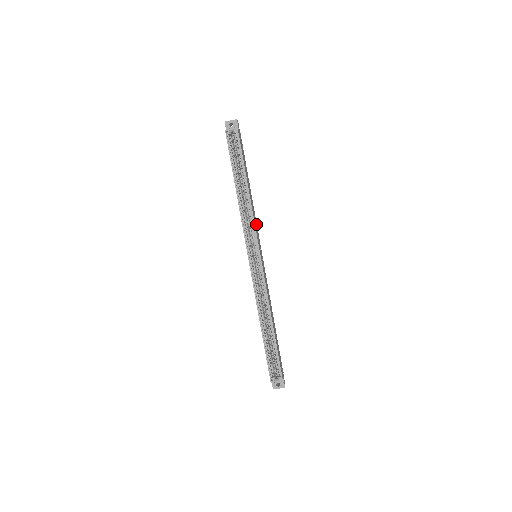
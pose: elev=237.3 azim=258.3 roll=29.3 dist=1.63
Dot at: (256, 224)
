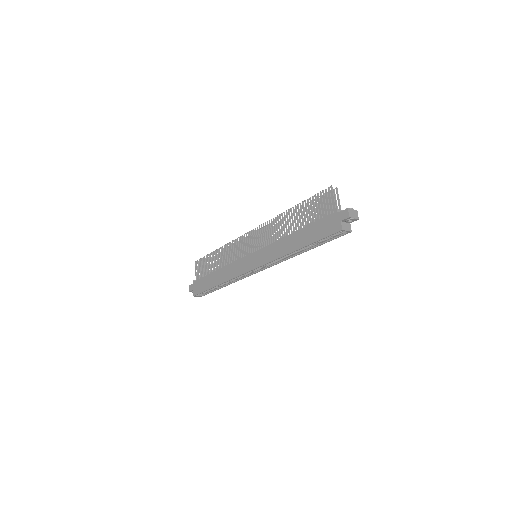
Dot at: occluded
